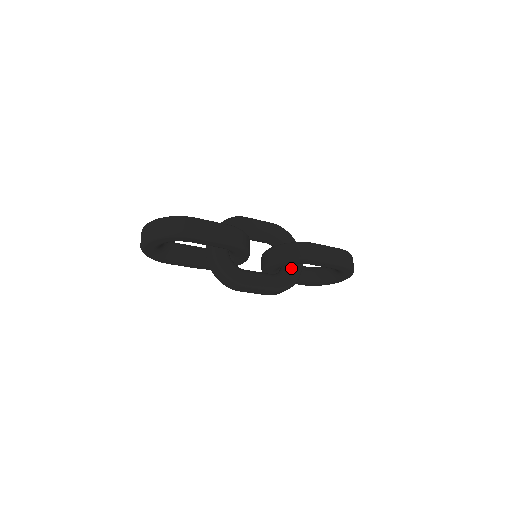
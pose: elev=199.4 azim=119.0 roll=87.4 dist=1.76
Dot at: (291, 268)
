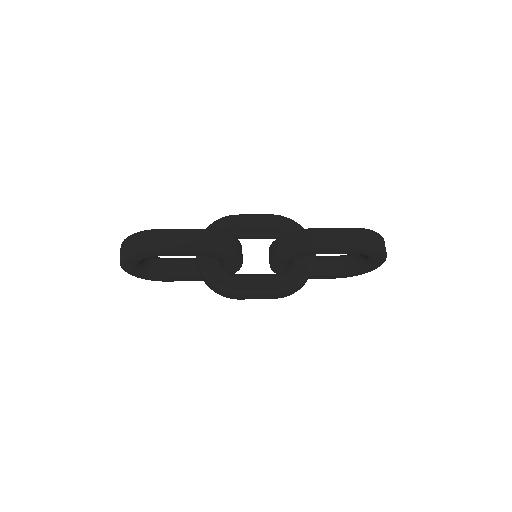
Dot at: (299, 262)
